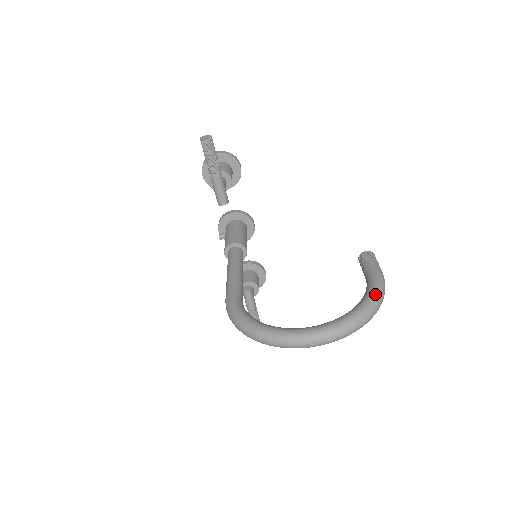
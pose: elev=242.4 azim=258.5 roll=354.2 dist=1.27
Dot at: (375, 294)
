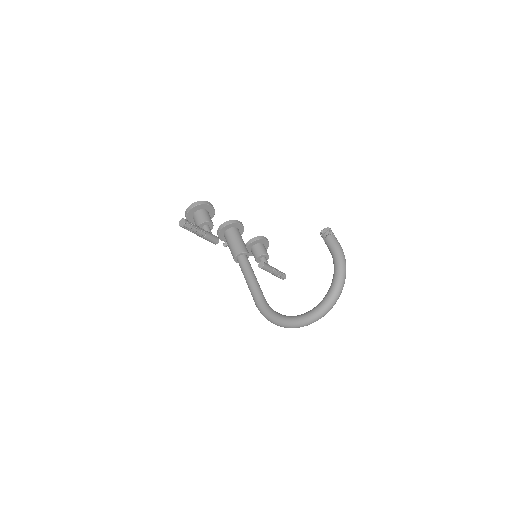
Dot at: (339, 269)
